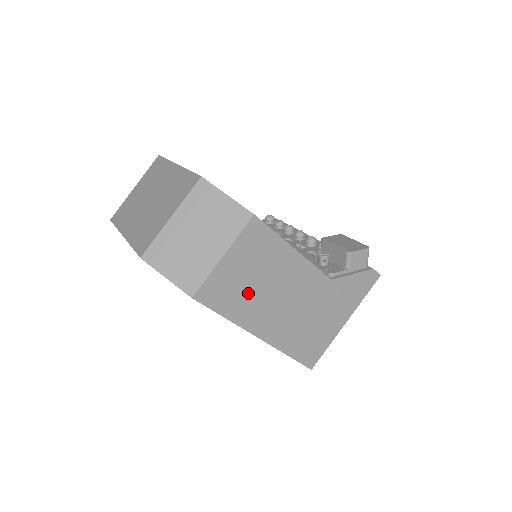
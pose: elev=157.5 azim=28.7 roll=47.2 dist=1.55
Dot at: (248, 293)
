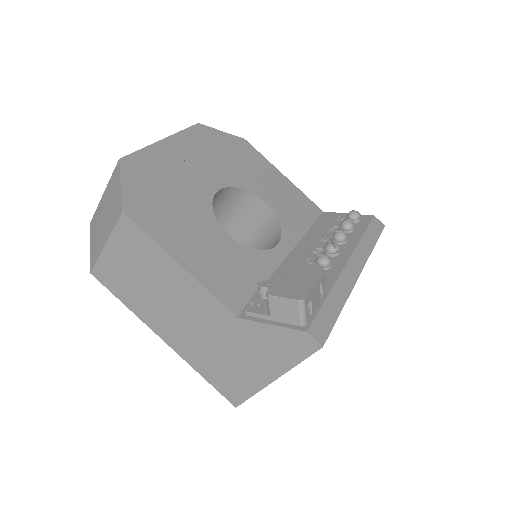
Dot at: (140, 290)
